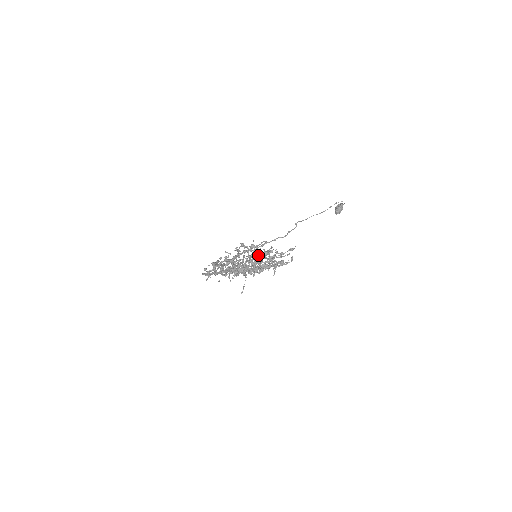
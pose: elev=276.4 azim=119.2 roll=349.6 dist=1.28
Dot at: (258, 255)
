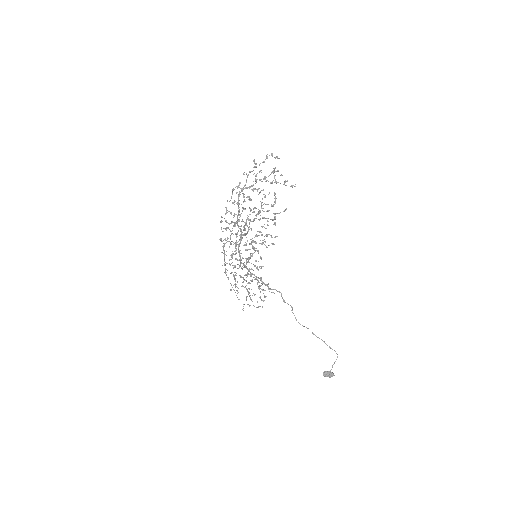
Dot at: (273, 171)
